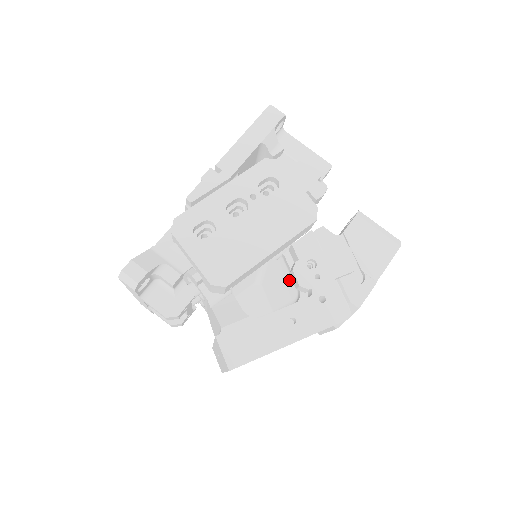
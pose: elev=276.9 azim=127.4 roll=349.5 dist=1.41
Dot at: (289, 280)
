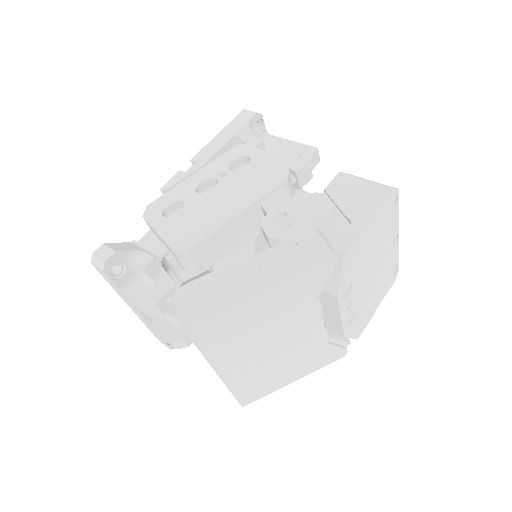
Dot at: occluded
